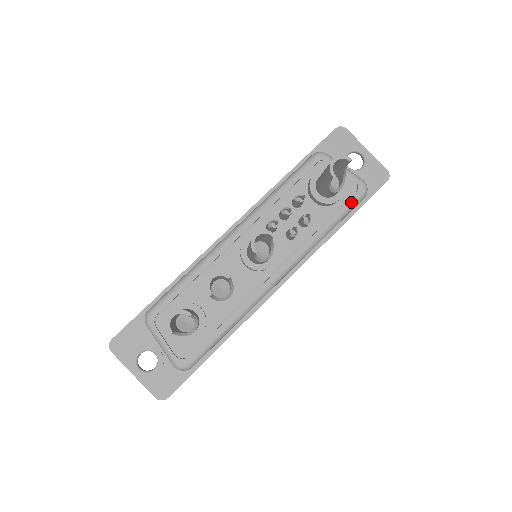
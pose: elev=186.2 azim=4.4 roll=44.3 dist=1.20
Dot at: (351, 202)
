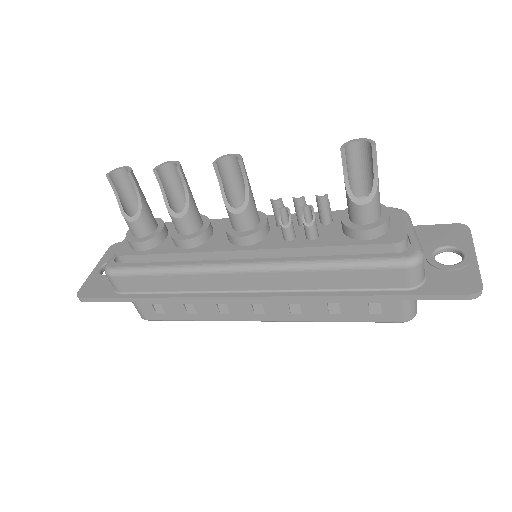
Dot at: (383, 256)
